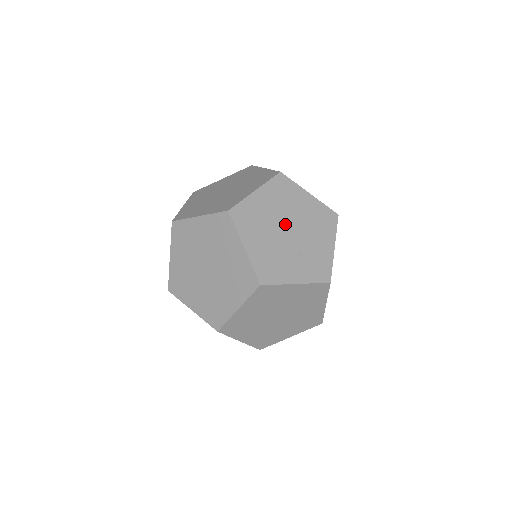
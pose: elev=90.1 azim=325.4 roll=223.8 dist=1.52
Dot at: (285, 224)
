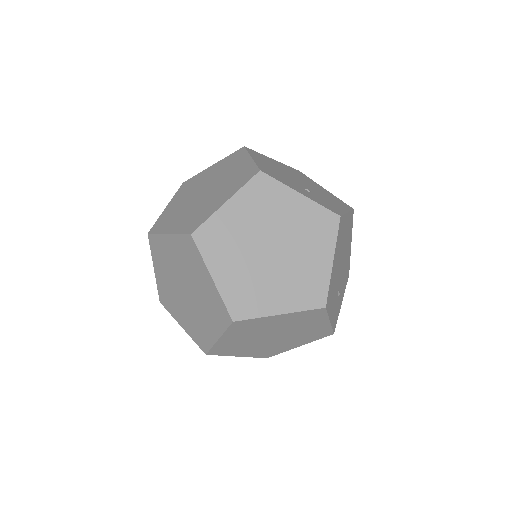
Dot at: (297, 179)
